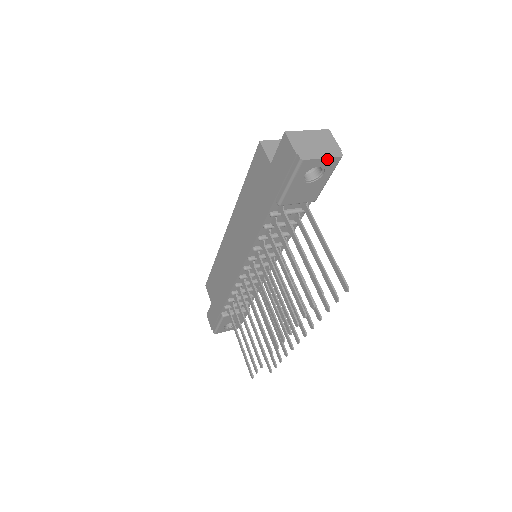
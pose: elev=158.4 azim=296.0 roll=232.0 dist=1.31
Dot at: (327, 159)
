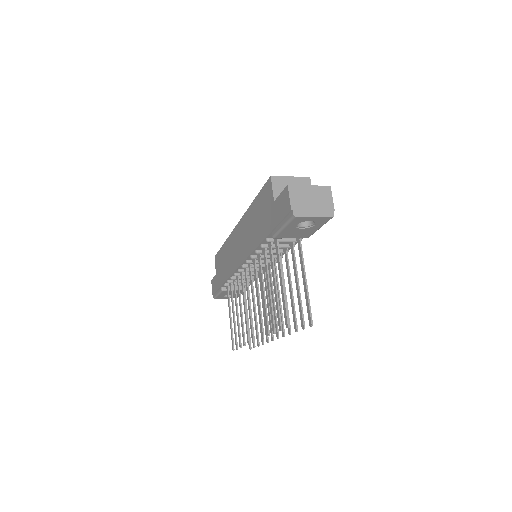
Dot at: (318, 217)
